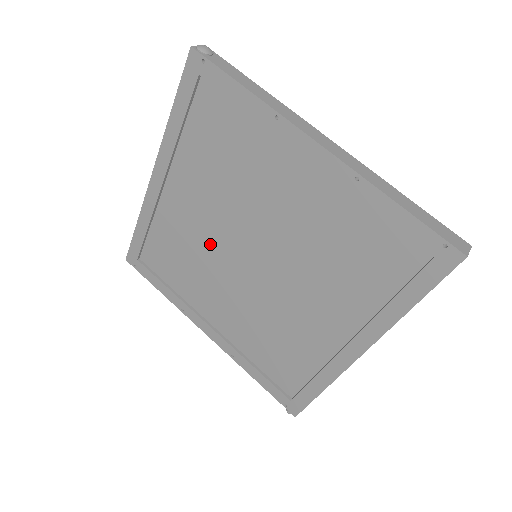
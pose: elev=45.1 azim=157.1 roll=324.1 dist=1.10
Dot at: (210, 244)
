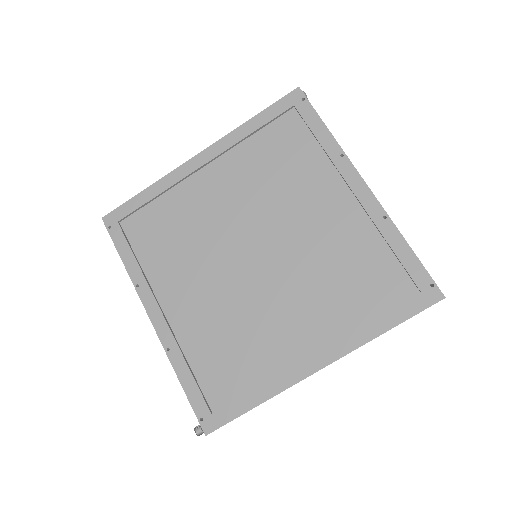
Dot at: (216, 231)
